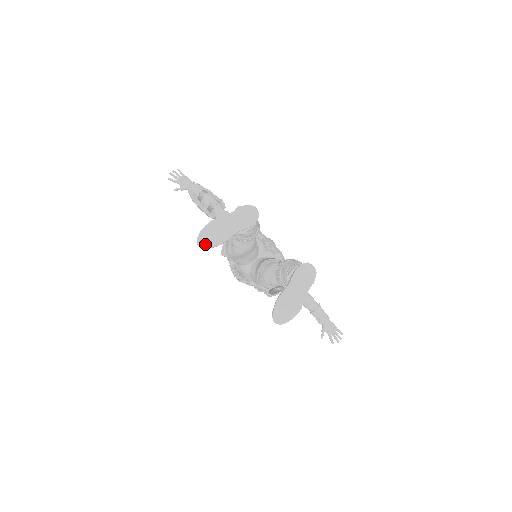
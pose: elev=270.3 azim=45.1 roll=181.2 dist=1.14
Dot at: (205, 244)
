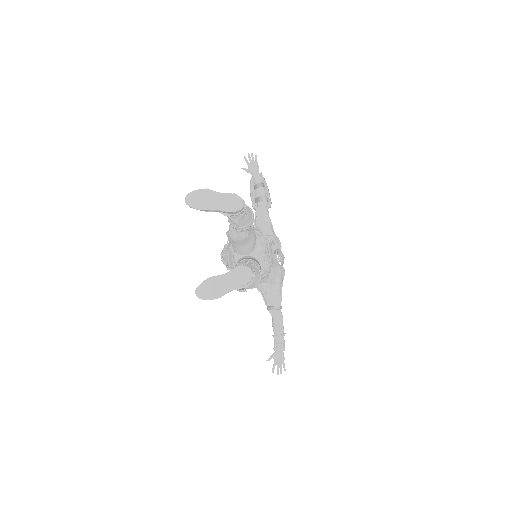
Dot at: (190, 202)
